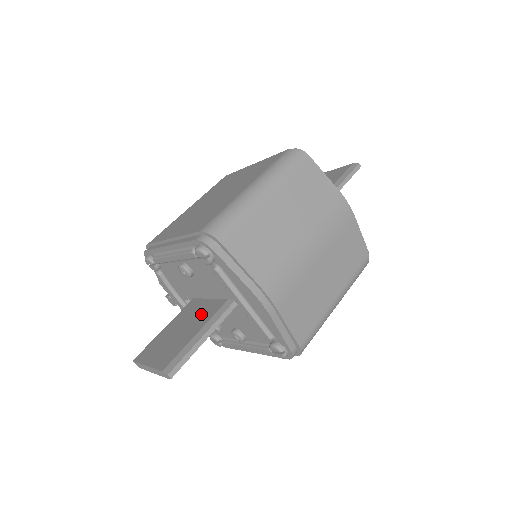
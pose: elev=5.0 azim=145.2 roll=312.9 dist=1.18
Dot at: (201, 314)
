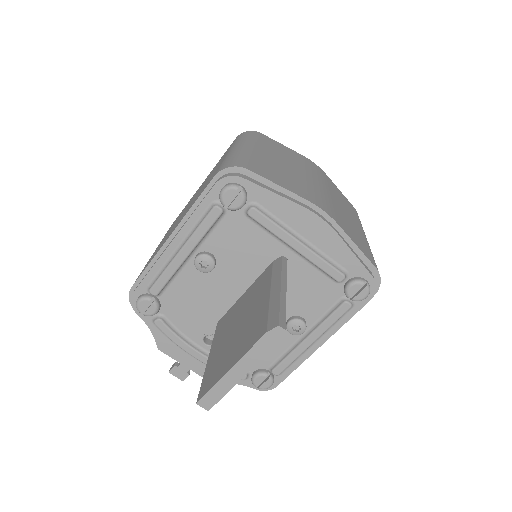
Dot at: (251, 297)
